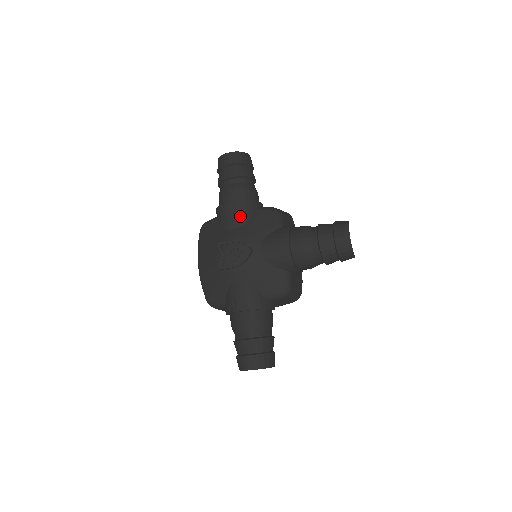
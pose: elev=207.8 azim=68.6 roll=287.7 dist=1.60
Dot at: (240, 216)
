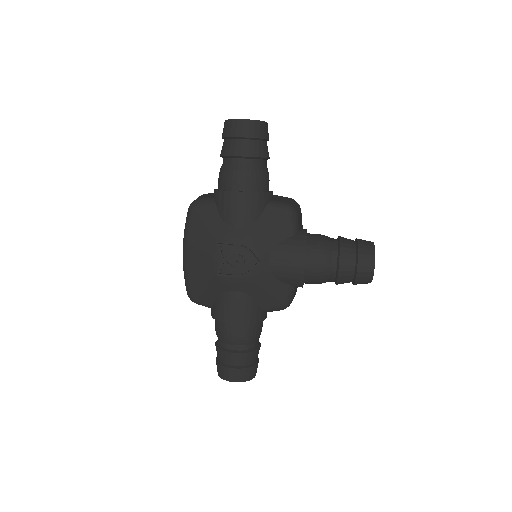
Dot at: (249, 213)
